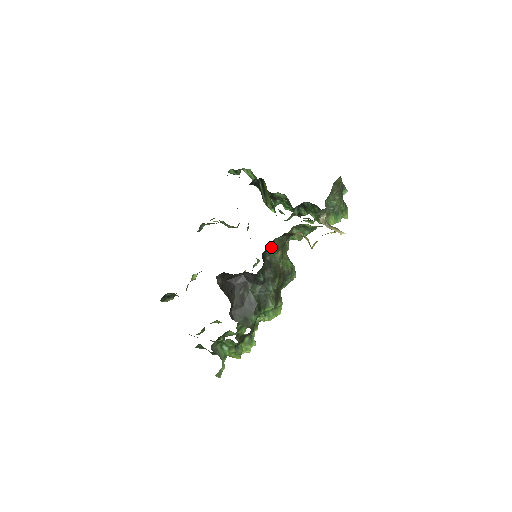
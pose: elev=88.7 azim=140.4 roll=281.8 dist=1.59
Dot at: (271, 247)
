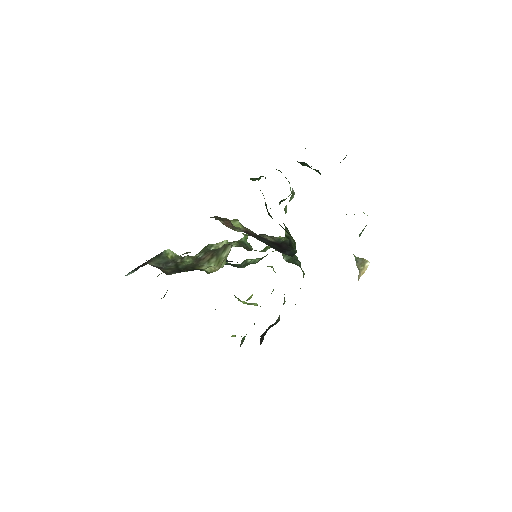
Dot at: occluded
